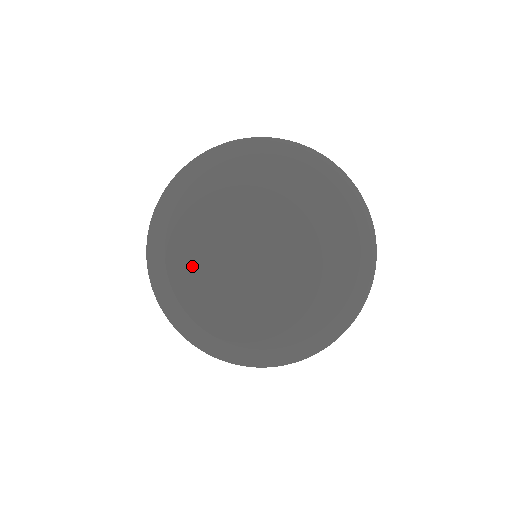
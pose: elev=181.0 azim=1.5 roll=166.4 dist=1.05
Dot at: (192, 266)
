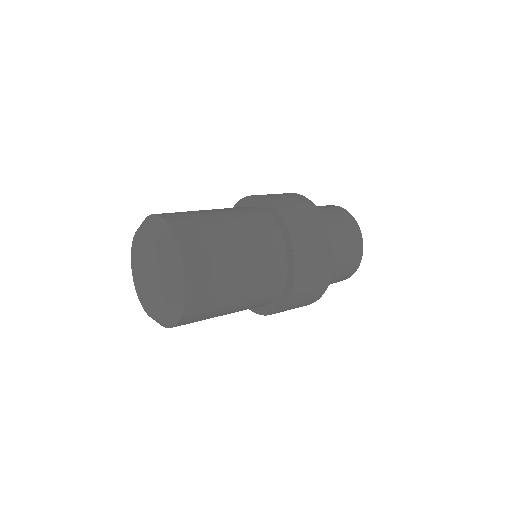
Dot at: (136, 250)
